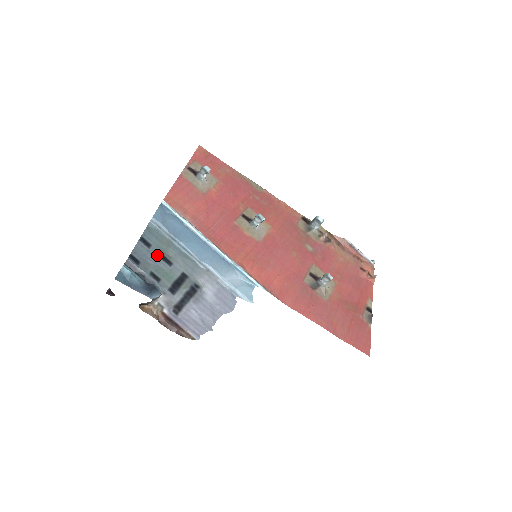
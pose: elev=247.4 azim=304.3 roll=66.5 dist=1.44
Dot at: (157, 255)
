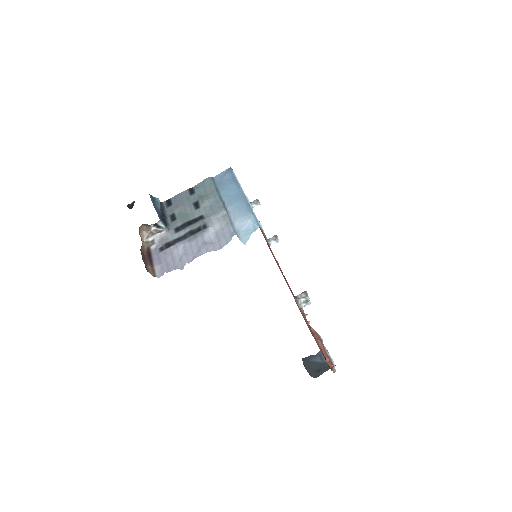
Dot at: (192, 201)
